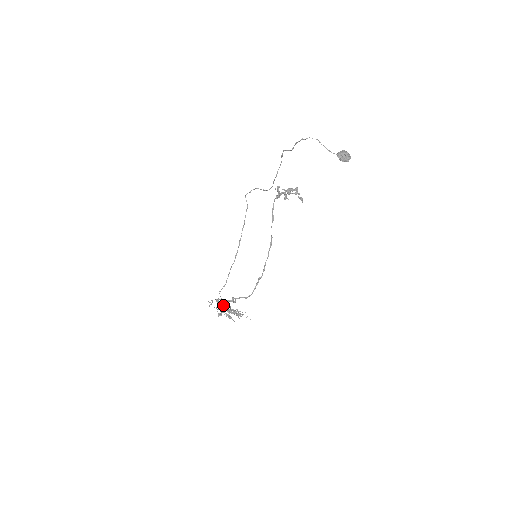
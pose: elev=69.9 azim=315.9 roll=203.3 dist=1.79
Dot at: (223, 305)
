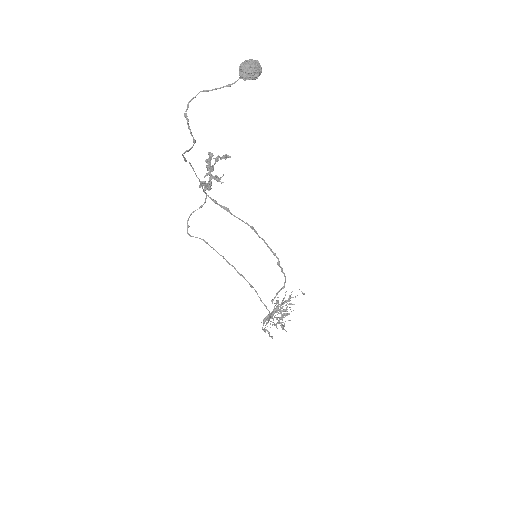
Dot at: (276, 319)
